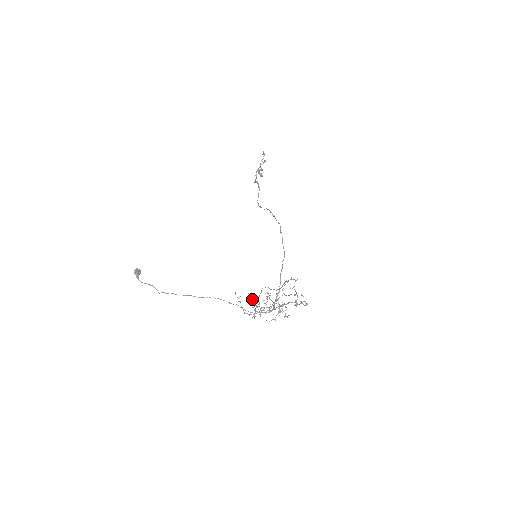
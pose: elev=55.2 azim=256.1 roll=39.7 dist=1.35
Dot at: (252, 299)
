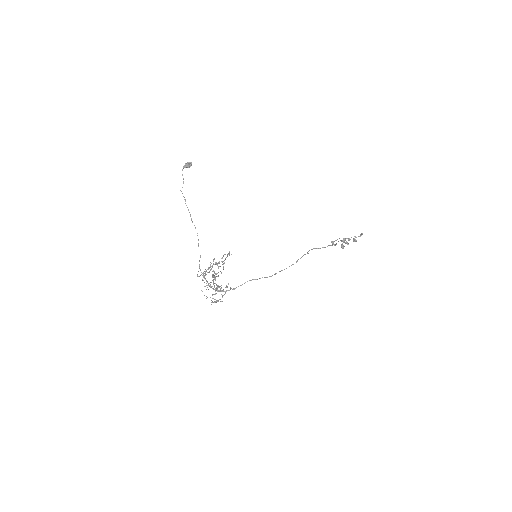
Dot at: occluded
